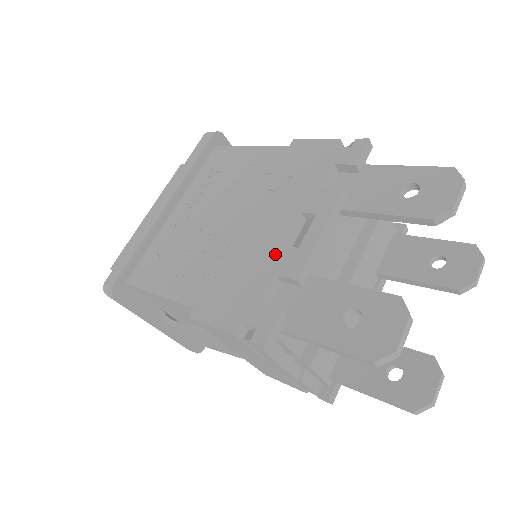
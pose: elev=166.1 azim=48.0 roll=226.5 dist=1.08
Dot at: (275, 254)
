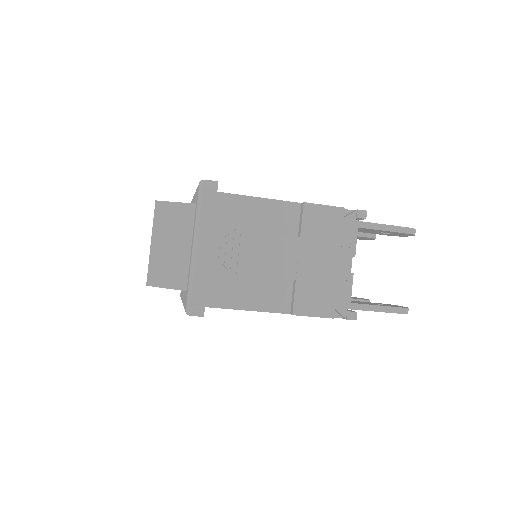
Dot at: occluded
